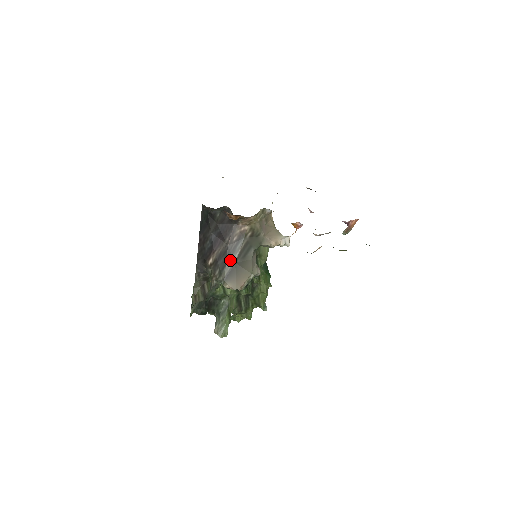
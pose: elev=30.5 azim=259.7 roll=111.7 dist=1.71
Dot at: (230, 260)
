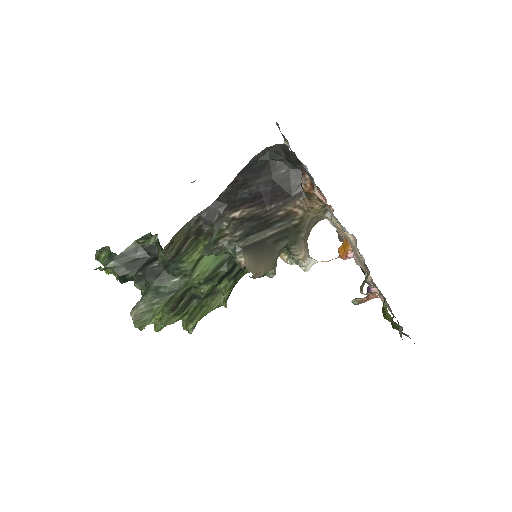
Dot at: (262, 232)
